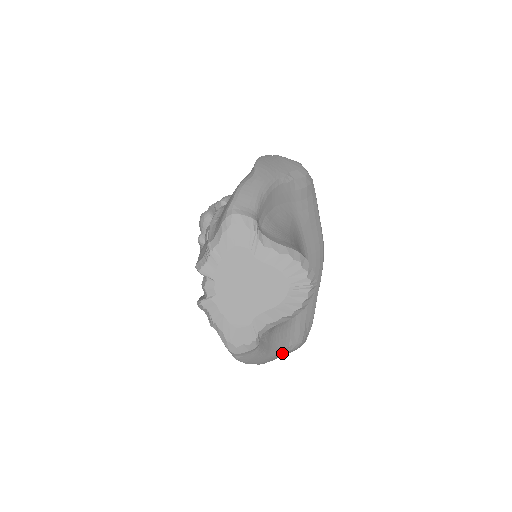
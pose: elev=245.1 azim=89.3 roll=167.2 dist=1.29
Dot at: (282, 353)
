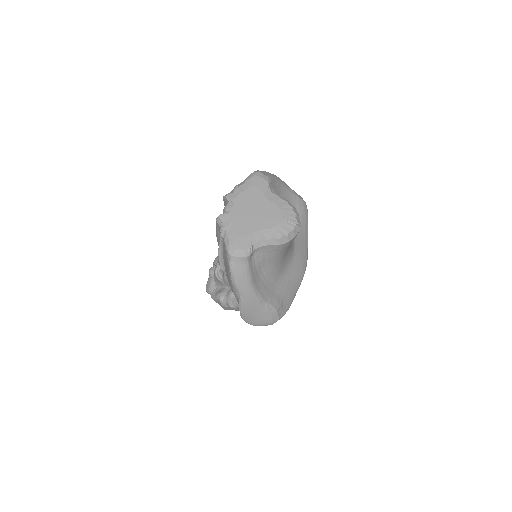
Dot at: (261, 303)
